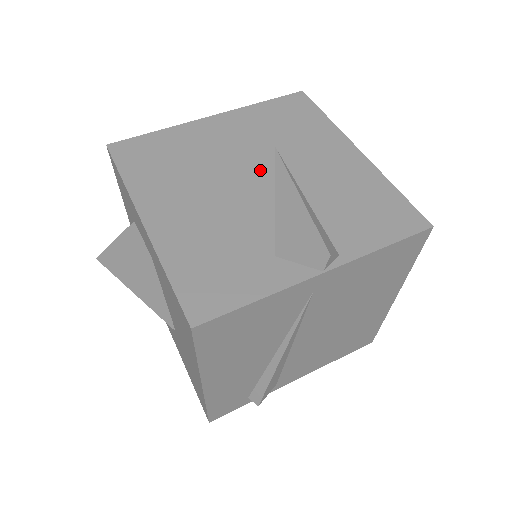
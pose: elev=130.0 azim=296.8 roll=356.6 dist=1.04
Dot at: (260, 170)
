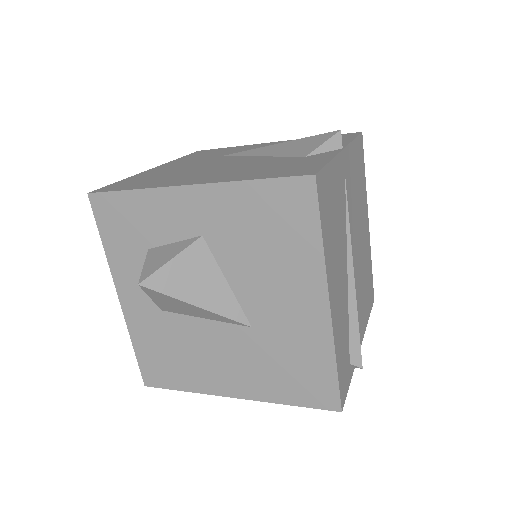
Dot at: (230, 159)
